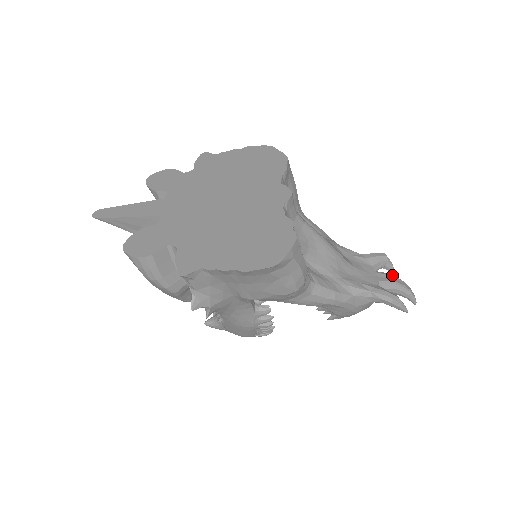
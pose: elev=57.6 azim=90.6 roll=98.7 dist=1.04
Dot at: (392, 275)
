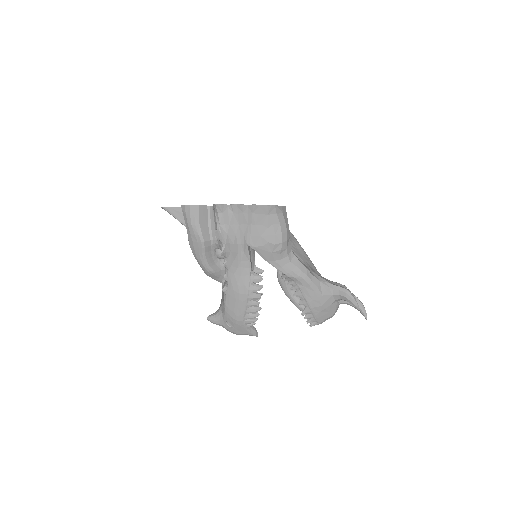
Dot at: occluded
